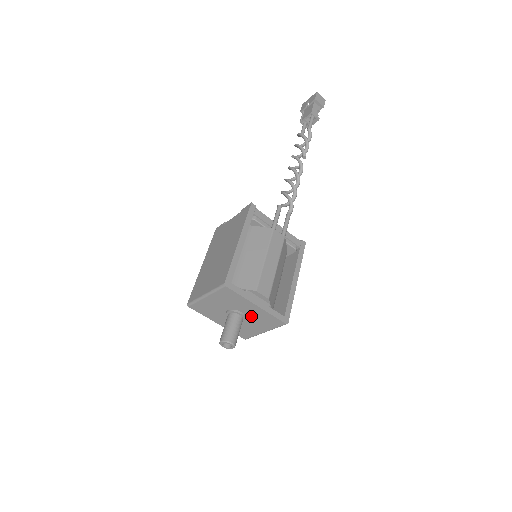
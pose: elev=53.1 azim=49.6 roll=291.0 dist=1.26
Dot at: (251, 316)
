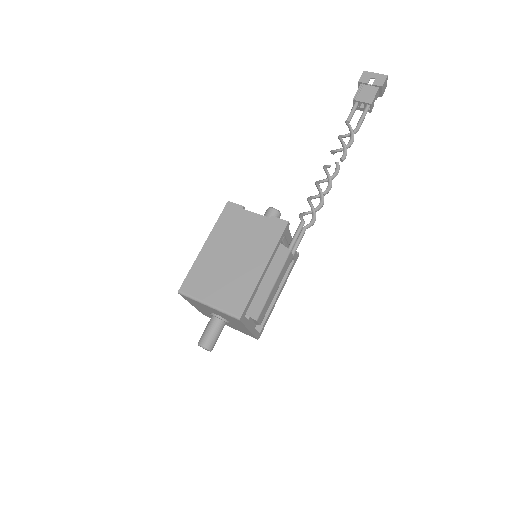
Dot at: (233, 325)
